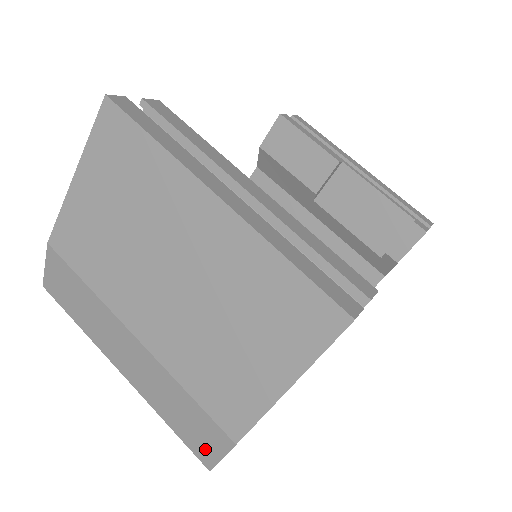
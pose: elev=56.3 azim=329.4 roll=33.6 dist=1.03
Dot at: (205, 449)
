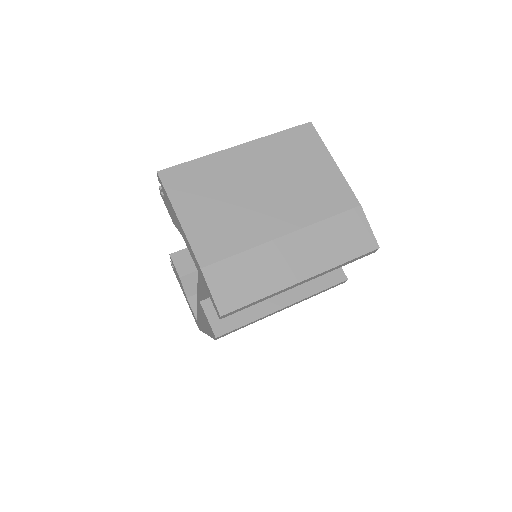
Dot at: (364, 237)
